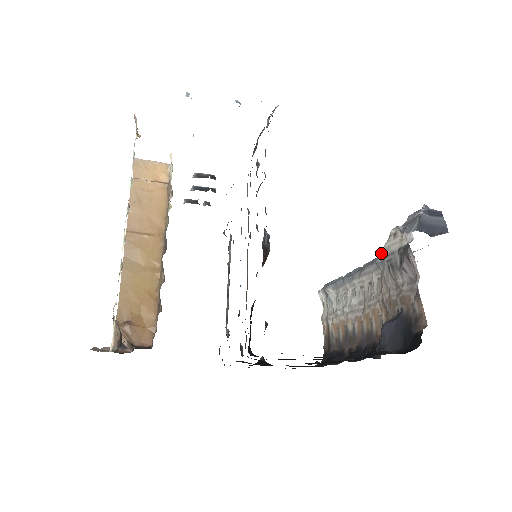
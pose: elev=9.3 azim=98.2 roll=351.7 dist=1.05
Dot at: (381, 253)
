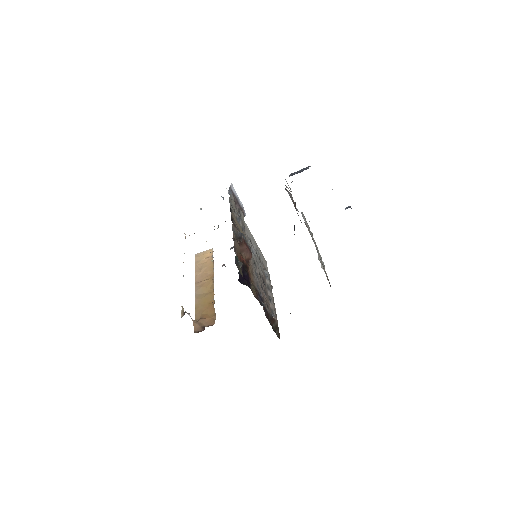
Dot at: occluded
